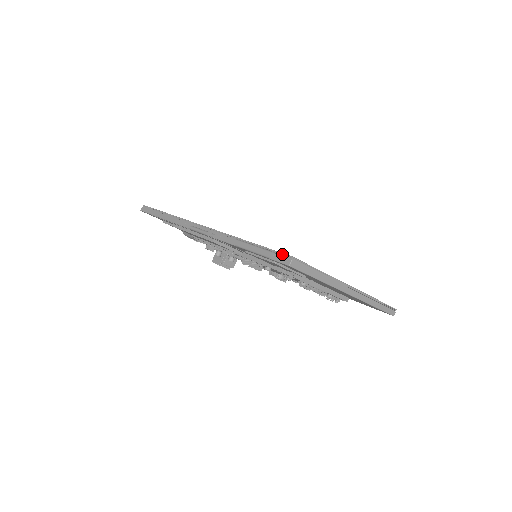
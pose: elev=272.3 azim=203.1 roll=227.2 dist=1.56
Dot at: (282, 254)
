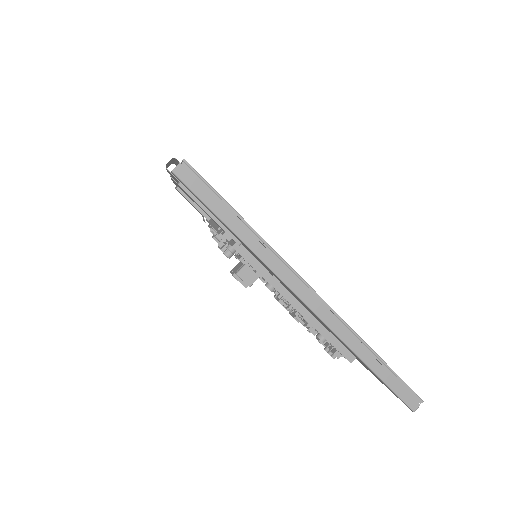
Dot at: occluded
